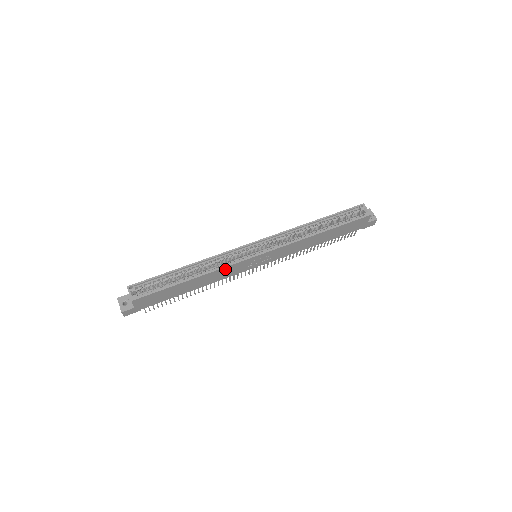
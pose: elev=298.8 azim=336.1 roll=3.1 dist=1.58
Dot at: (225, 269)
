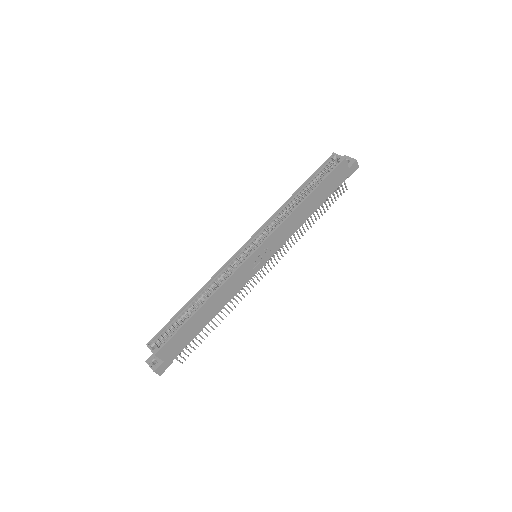
Dot at: (229, 282)
